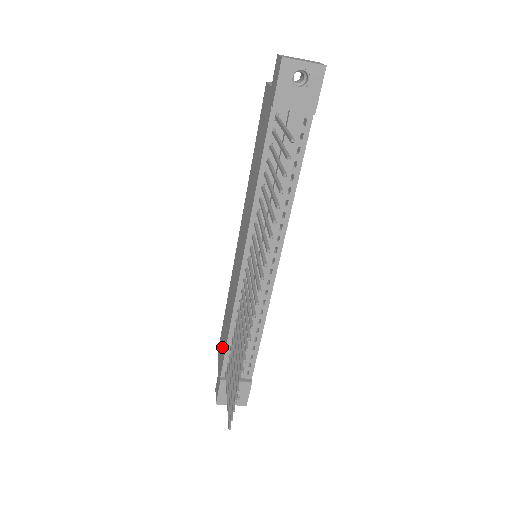
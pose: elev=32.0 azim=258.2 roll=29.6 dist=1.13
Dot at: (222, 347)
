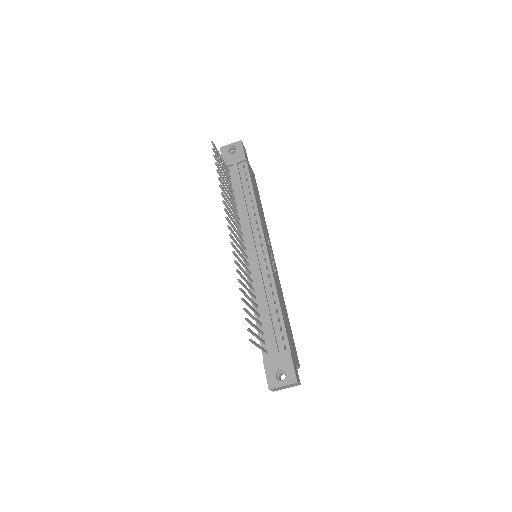
Dot at: occluded
